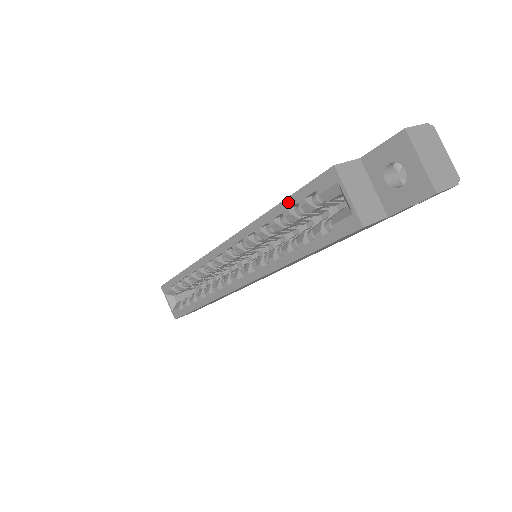
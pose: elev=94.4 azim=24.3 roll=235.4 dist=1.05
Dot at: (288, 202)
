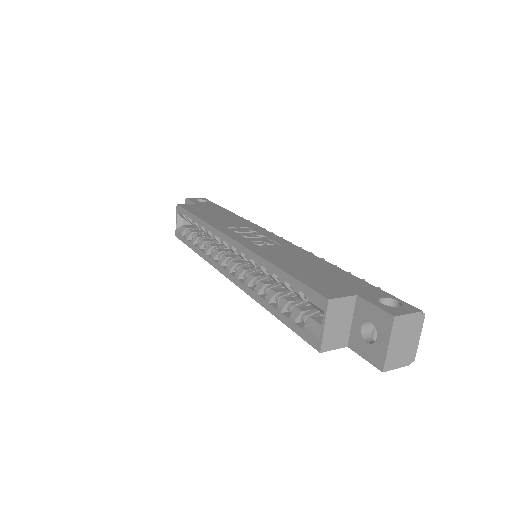
Dot at: (288, 278)
